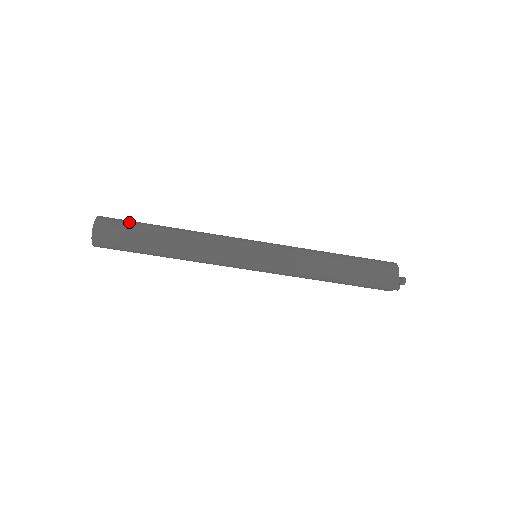
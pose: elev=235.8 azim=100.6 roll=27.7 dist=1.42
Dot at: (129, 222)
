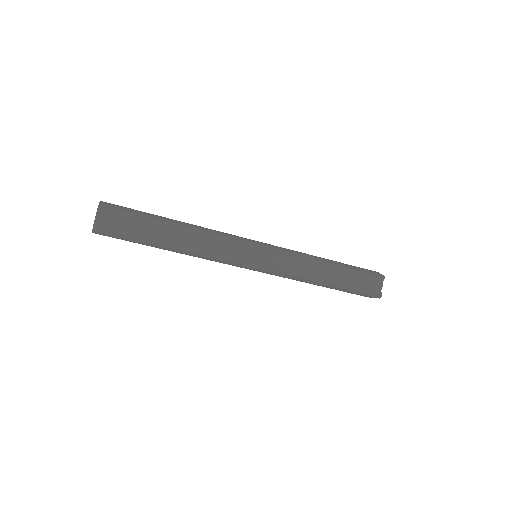
Dot at: (131, 226)
